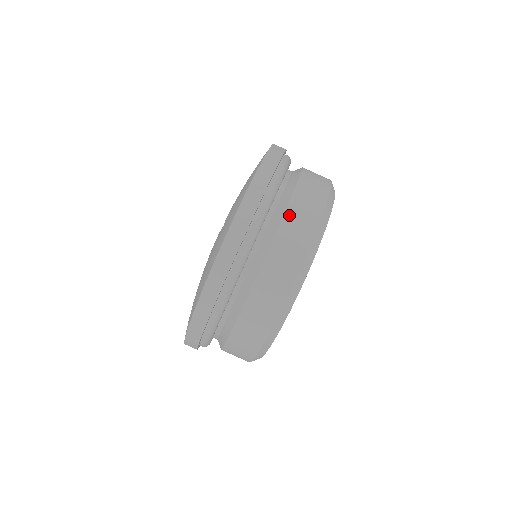
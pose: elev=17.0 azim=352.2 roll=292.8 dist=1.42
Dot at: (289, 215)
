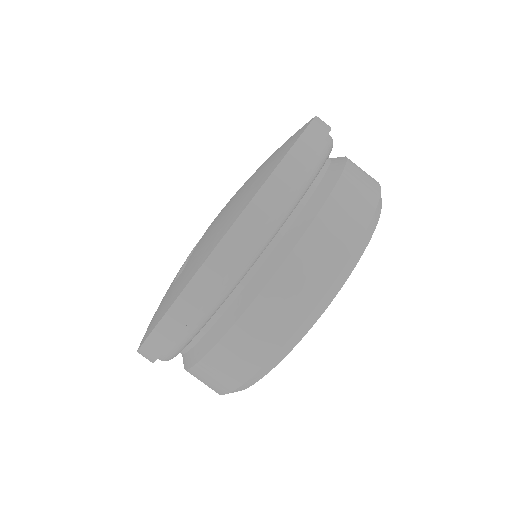
Dot at: (230, 339)
